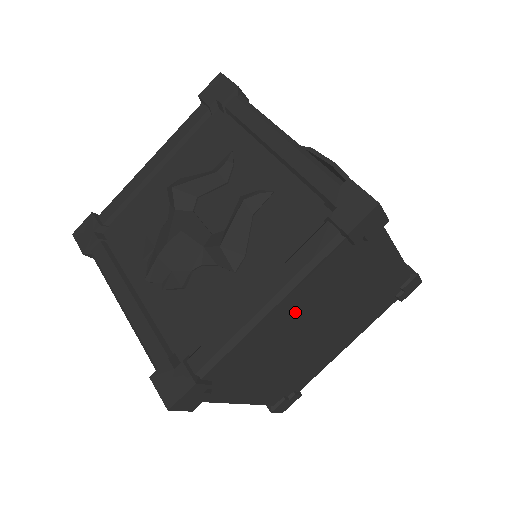
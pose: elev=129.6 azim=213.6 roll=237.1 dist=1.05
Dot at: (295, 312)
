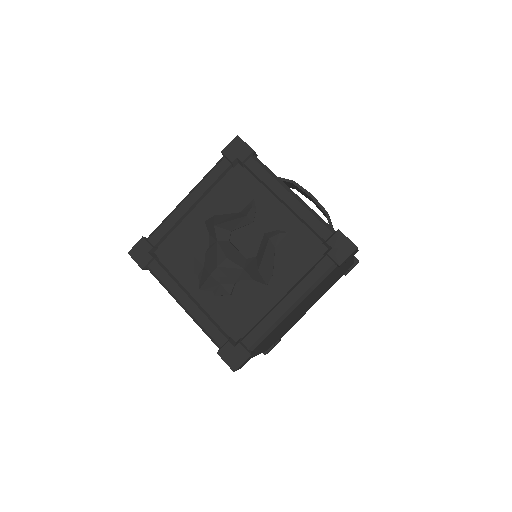
Dot at: occluded
